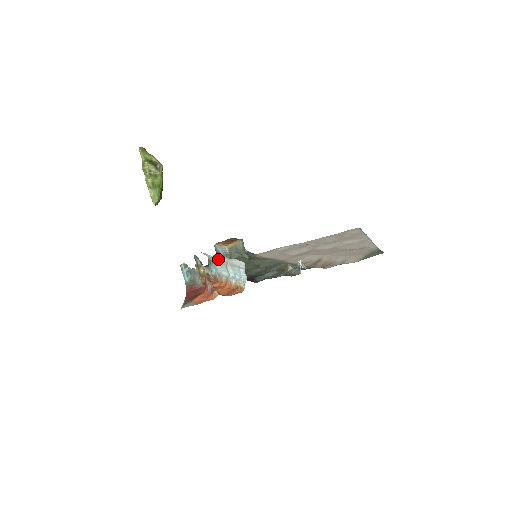
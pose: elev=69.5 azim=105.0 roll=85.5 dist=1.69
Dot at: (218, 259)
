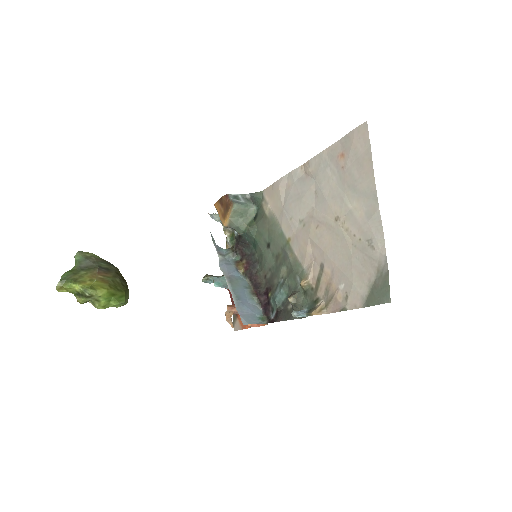
Dot at: (225, 271)
